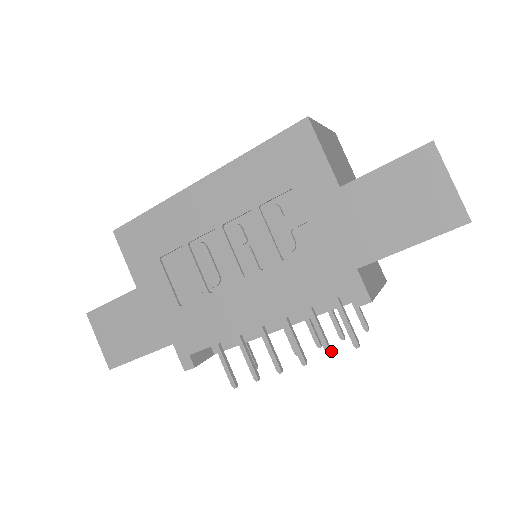
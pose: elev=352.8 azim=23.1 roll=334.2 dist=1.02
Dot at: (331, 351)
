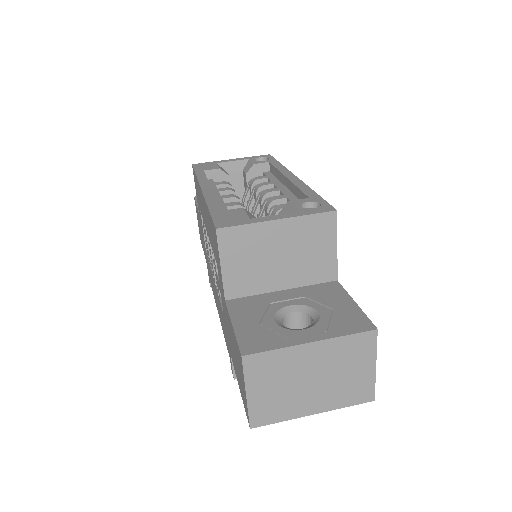
Dot at: occluded
